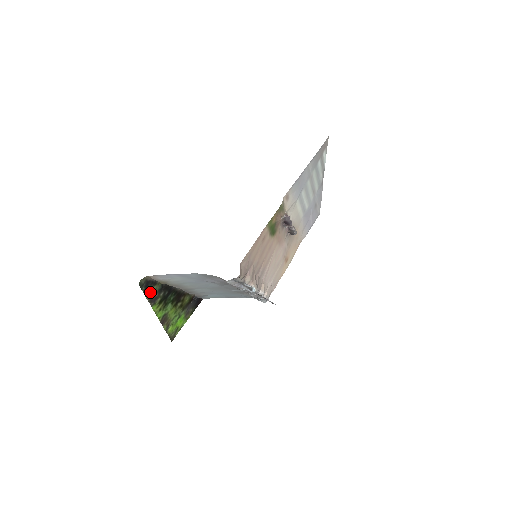
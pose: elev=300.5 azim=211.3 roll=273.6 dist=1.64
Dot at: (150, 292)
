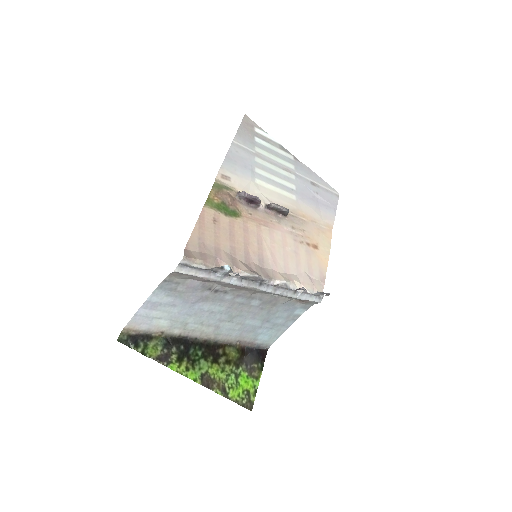
Dot at: (150, 349)
